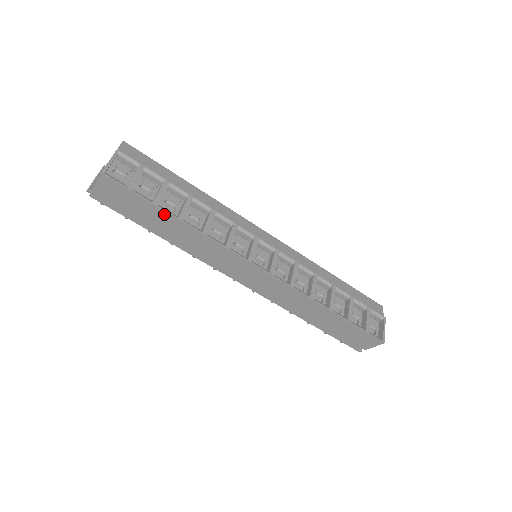
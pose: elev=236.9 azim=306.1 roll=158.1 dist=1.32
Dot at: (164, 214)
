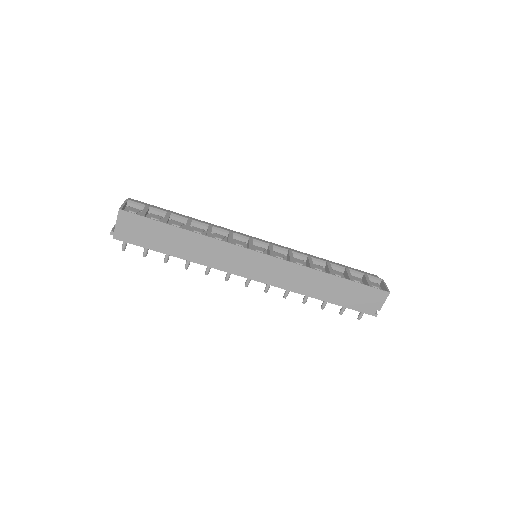
Dot at: (173, 230)
